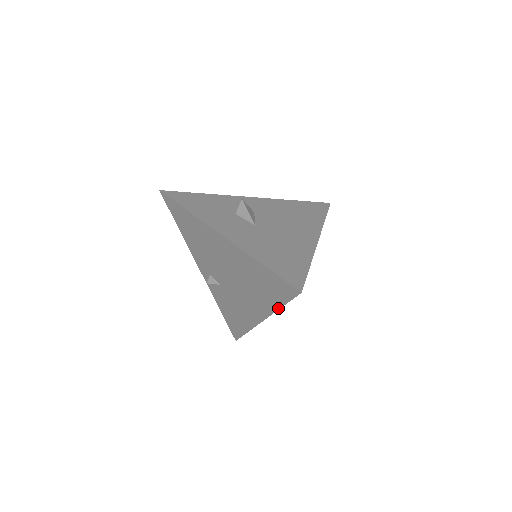
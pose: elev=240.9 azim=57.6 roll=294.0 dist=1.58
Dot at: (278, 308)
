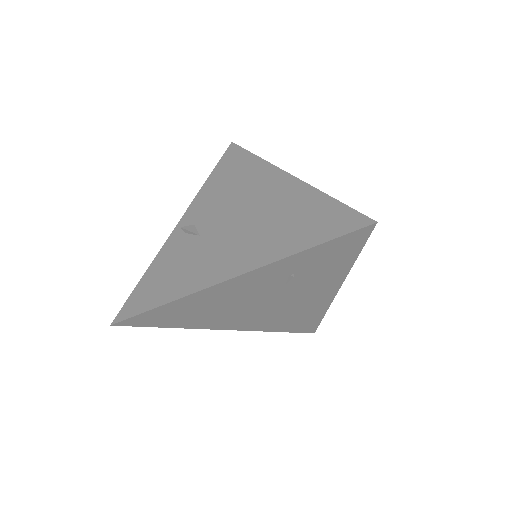
Dot at: (297, 252)
